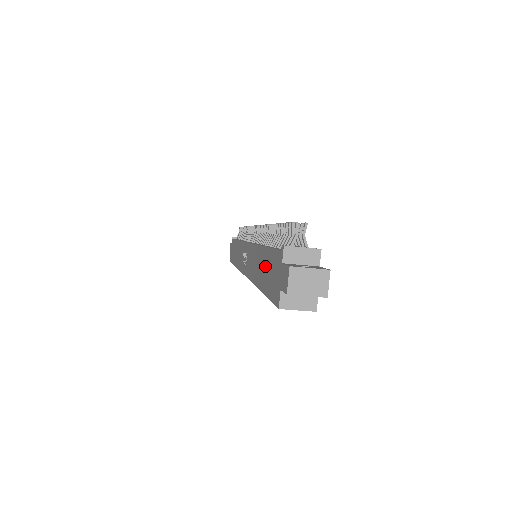
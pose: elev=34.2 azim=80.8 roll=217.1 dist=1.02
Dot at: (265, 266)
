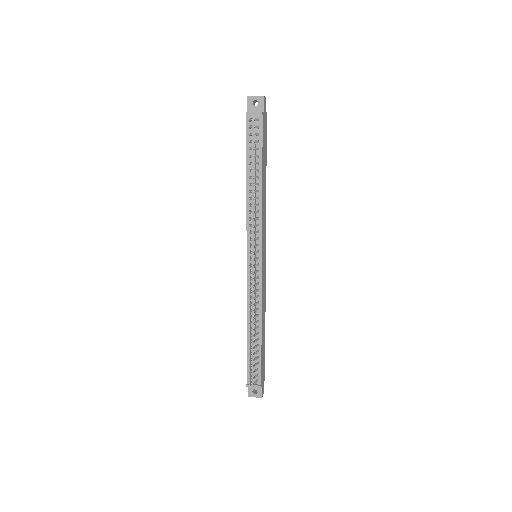
Dot at: occluded
